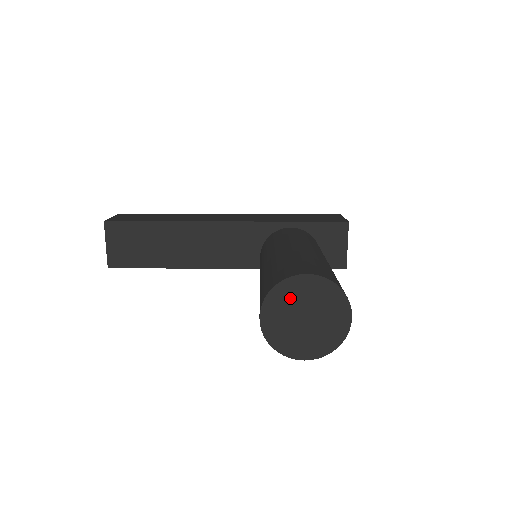
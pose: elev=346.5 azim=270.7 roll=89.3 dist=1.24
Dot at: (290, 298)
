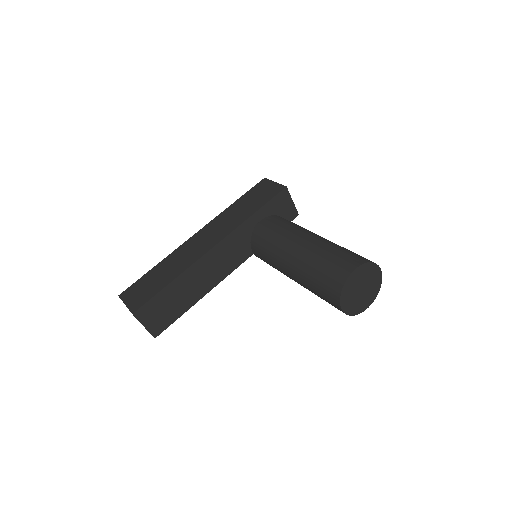
Dot at: (351, 287)
